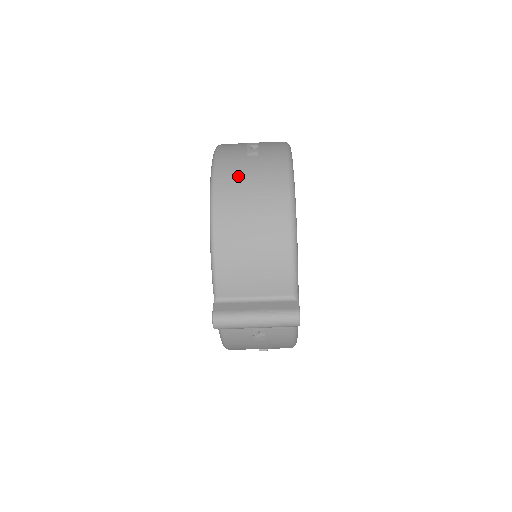
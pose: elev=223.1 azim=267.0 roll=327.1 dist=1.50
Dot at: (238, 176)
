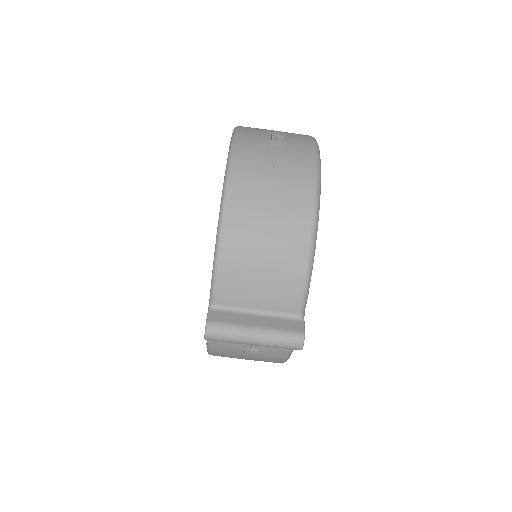
Dot at: (259, 169)
